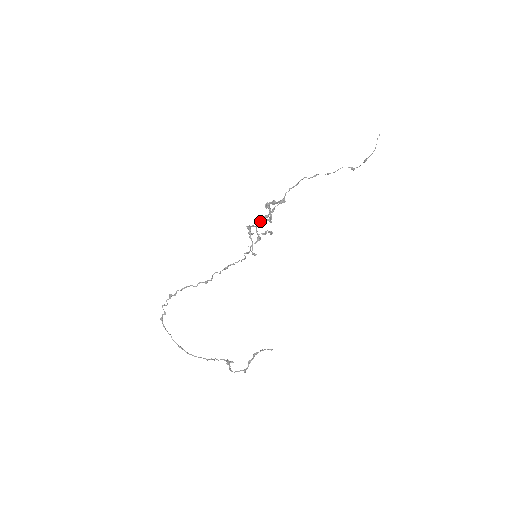
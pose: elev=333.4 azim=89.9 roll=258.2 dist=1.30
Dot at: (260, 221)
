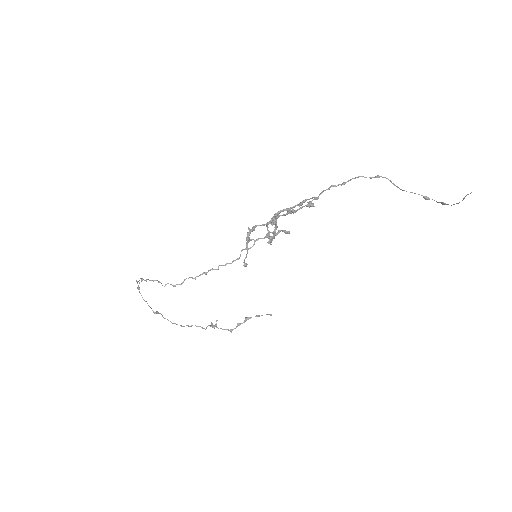
Dot at: (278, 214)
